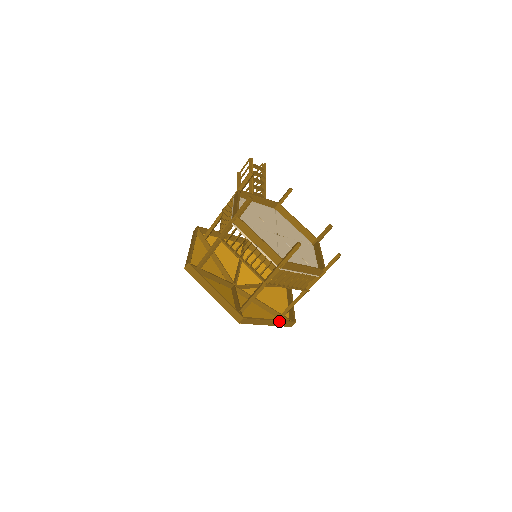
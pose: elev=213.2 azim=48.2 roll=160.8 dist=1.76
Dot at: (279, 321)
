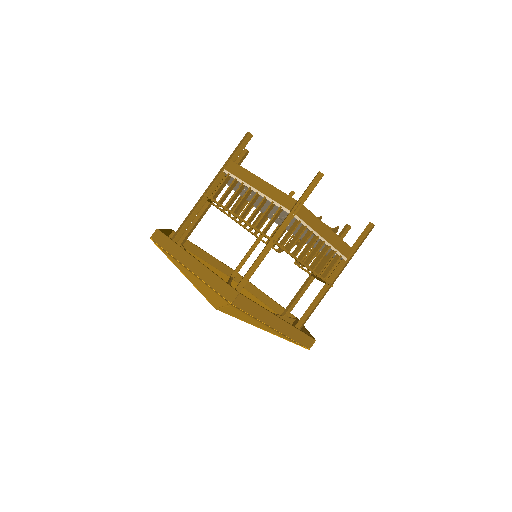
Dot at: (210, 270)
